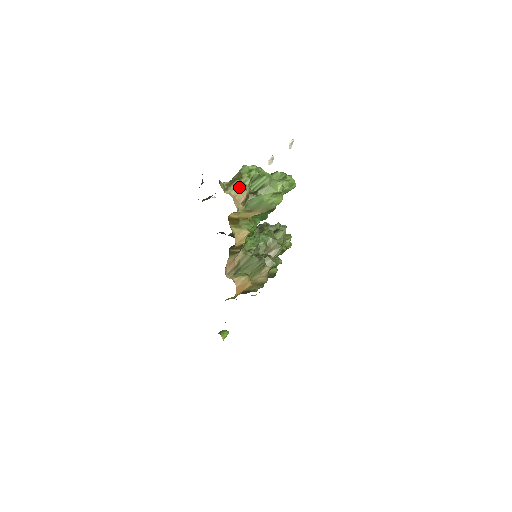
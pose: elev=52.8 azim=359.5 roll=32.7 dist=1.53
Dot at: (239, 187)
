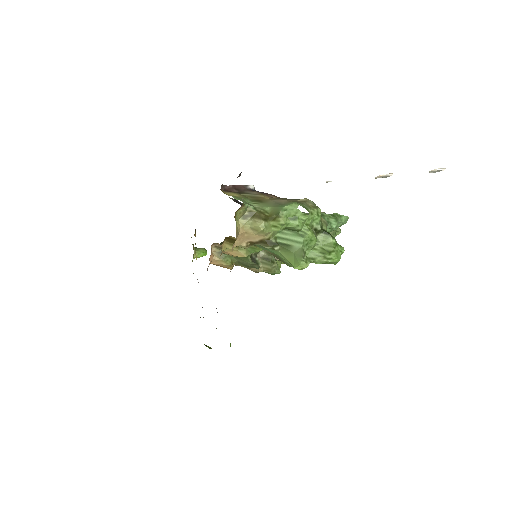
Dot at: (258, 229)
